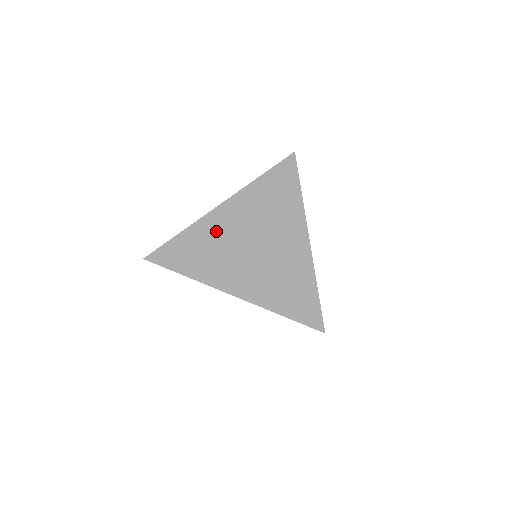
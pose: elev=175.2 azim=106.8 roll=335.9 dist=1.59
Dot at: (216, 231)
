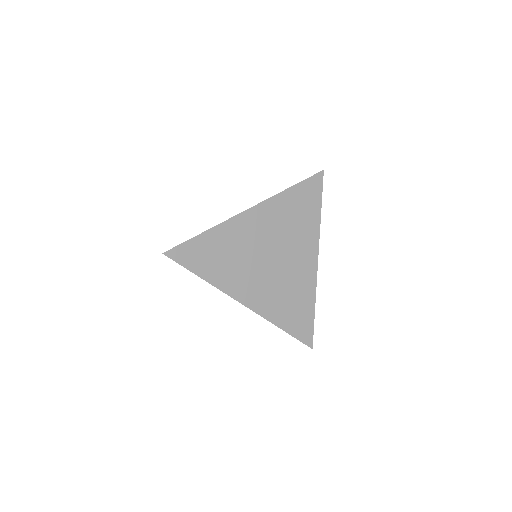
Dot at: (240, 238)
